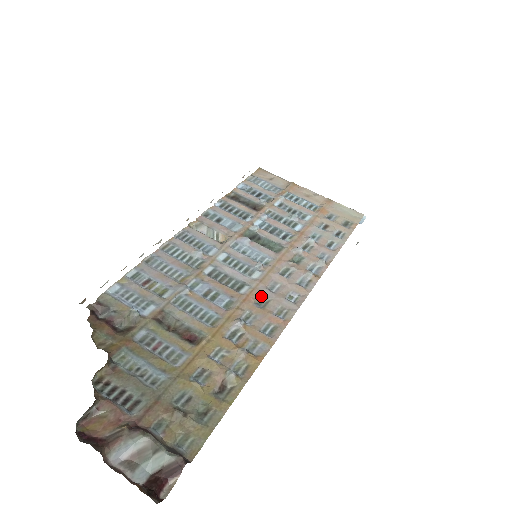
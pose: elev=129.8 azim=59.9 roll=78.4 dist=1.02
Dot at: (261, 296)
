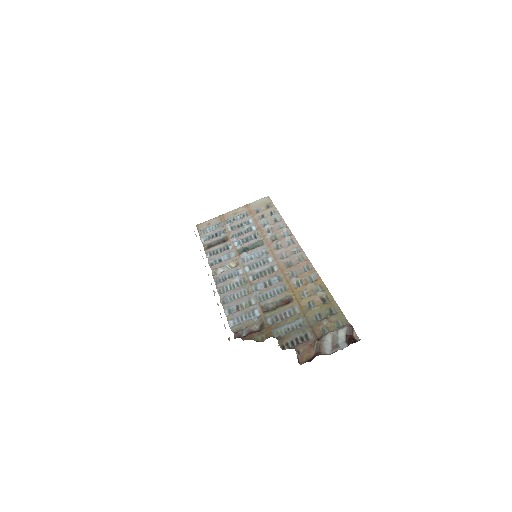
Dot at: (285, 263)
